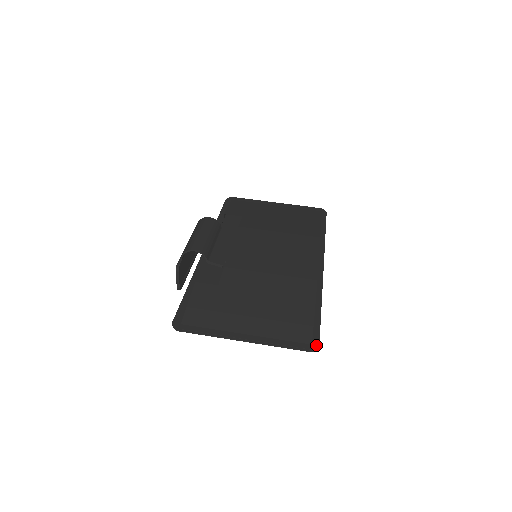
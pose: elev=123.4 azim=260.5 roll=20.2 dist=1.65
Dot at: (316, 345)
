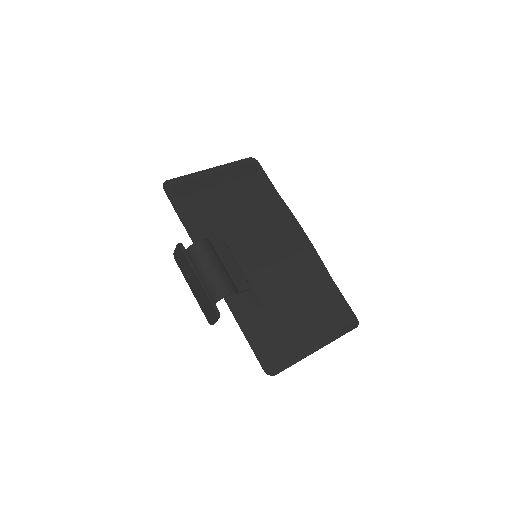
Dot at: (356, 320)
